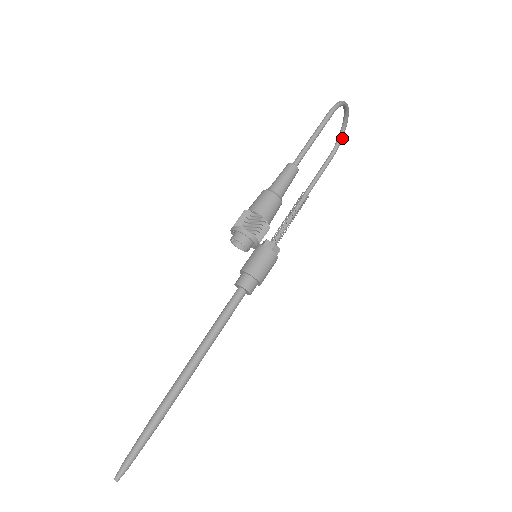
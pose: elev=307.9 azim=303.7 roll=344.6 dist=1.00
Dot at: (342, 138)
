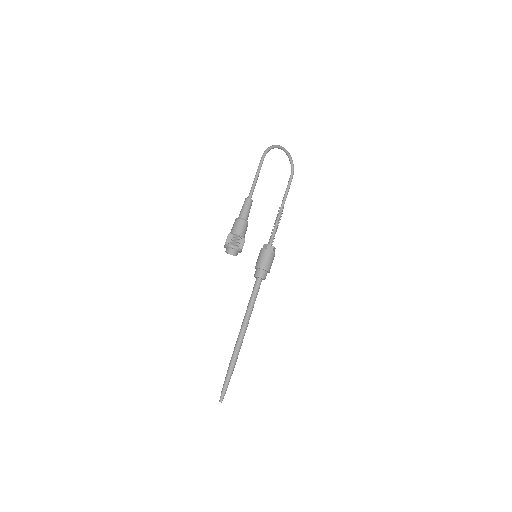
Dot at: (292, 163)
